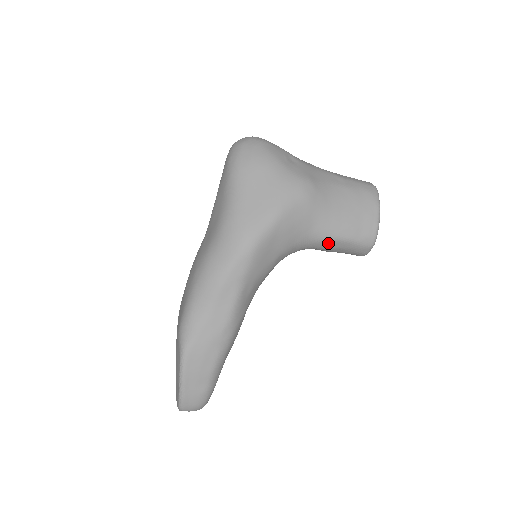
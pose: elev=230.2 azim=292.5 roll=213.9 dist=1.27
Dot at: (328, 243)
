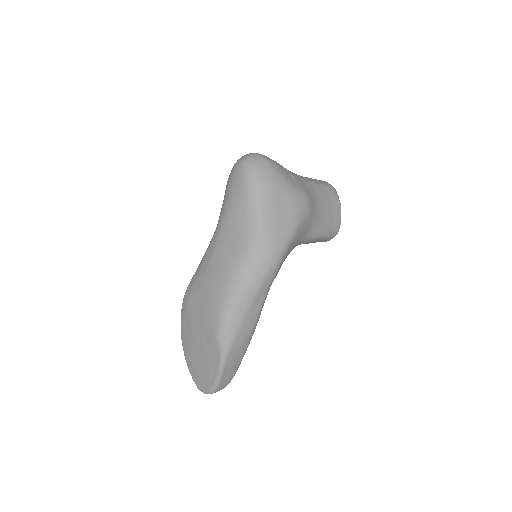
Dot at: (312, 240)
